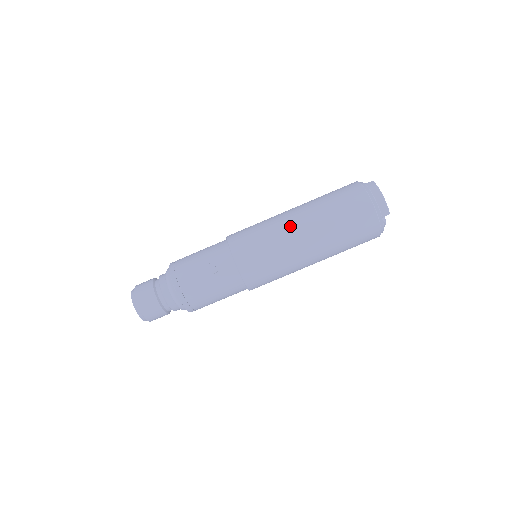
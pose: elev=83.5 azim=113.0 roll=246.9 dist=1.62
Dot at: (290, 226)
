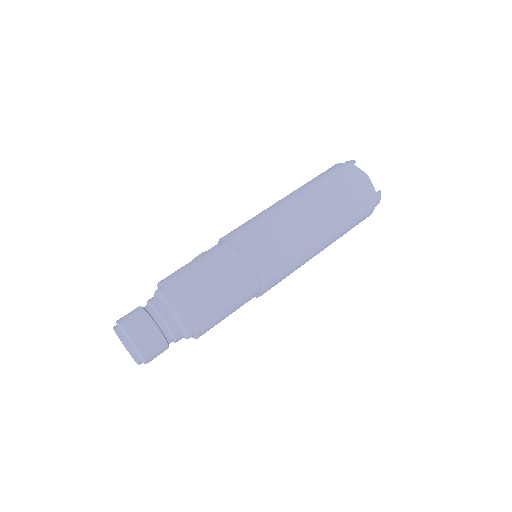
Dot at: occluded
